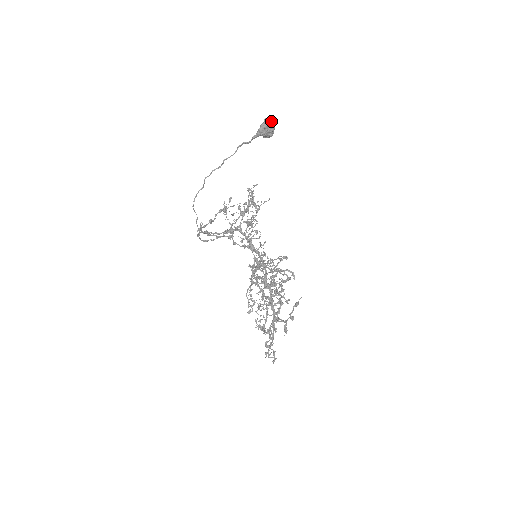
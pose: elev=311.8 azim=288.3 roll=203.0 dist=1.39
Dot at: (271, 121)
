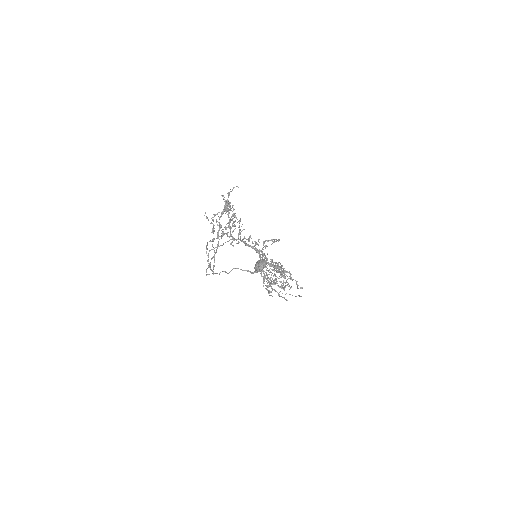
Dot at: (264, 267)
